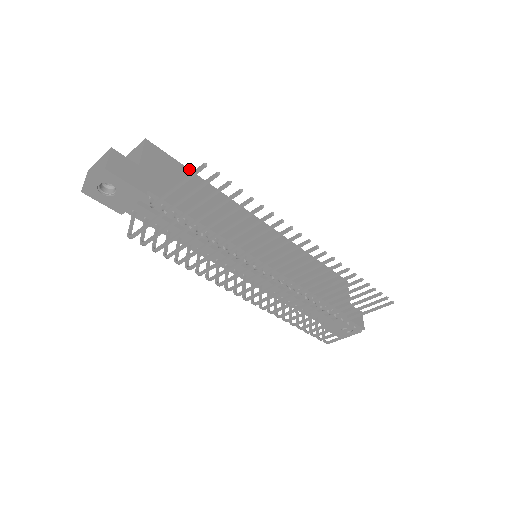
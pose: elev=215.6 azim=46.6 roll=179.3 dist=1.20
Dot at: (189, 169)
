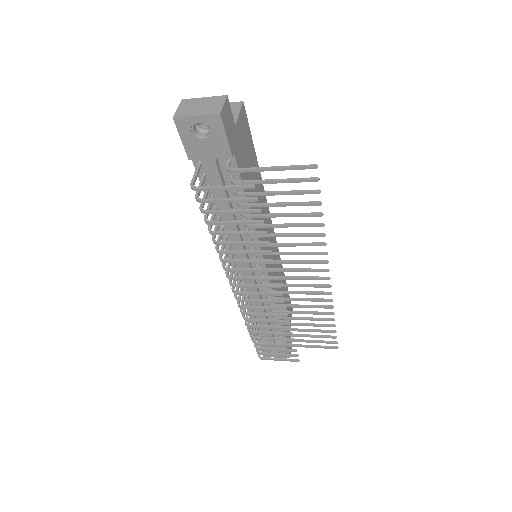
Dot at: occluded
